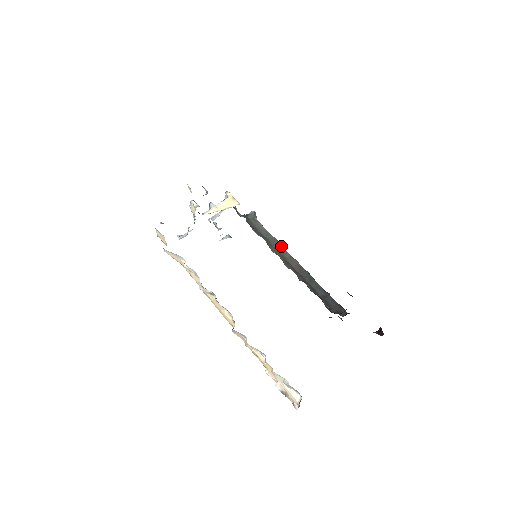
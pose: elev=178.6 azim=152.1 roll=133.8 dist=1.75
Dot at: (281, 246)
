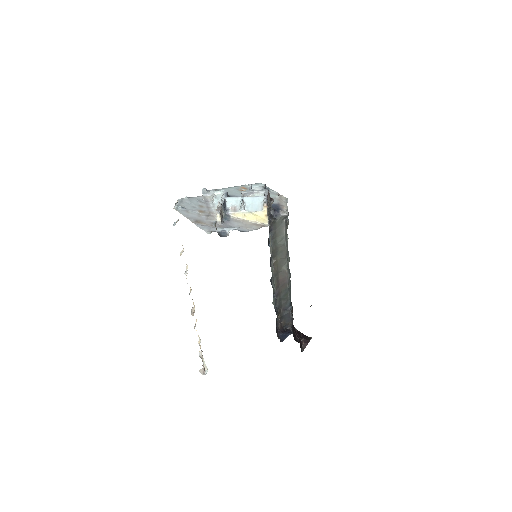
Dot at: (285, 257)
